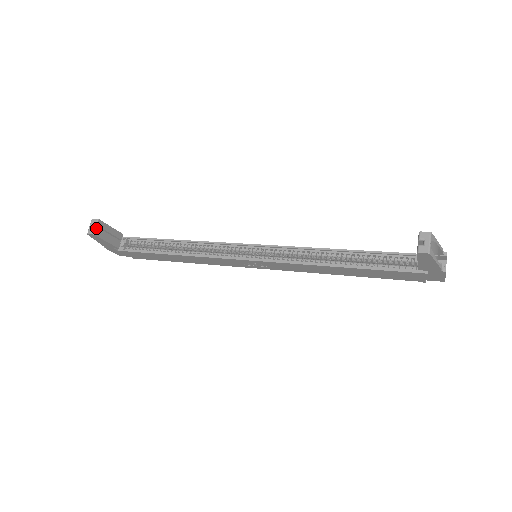
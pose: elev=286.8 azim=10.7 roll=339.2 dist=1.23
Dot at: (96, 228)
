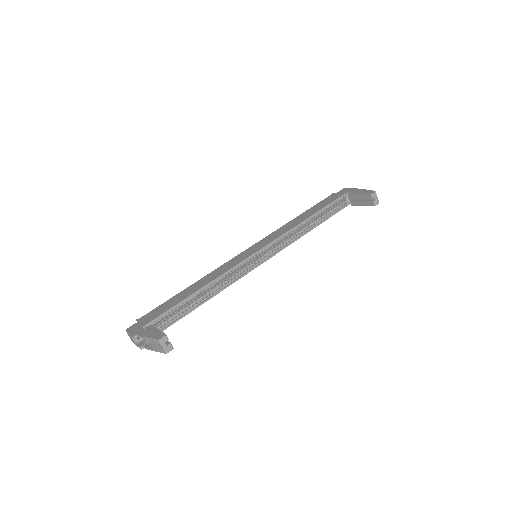
Dot at: (164, 343)
